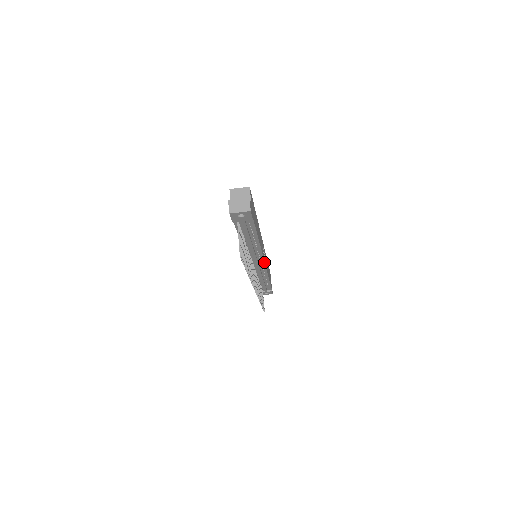
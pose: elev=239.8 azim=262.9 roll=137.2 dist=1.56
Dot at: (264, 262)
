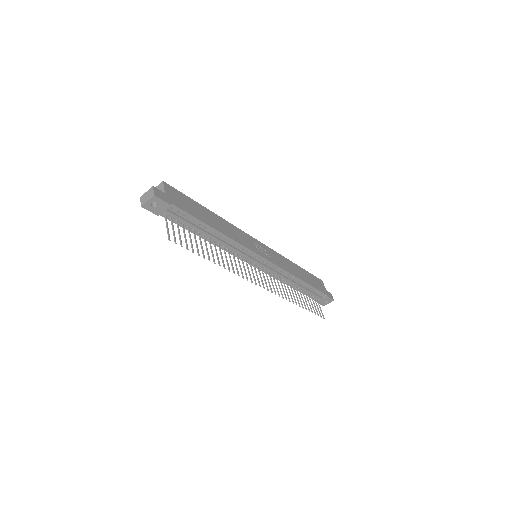
Dot at: (262, 257)
